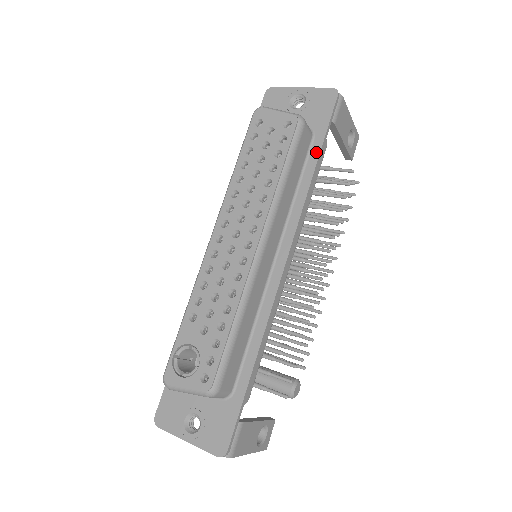
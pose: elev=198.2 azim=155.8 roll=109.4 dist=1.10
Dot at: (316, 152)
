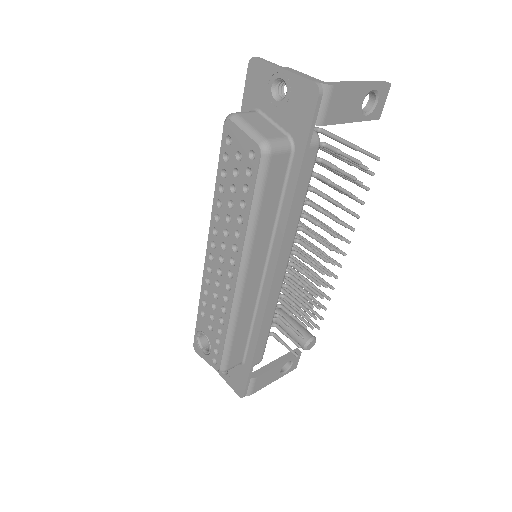
Dot at: (295, 172)
